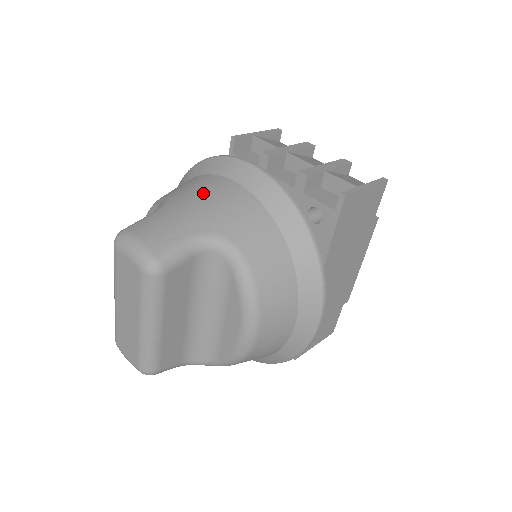
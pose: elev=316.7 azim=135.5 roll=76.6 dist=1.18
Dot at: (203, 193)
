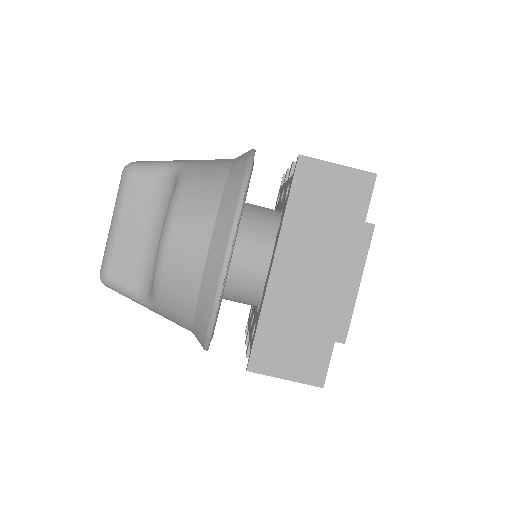
Dot at: occluded
